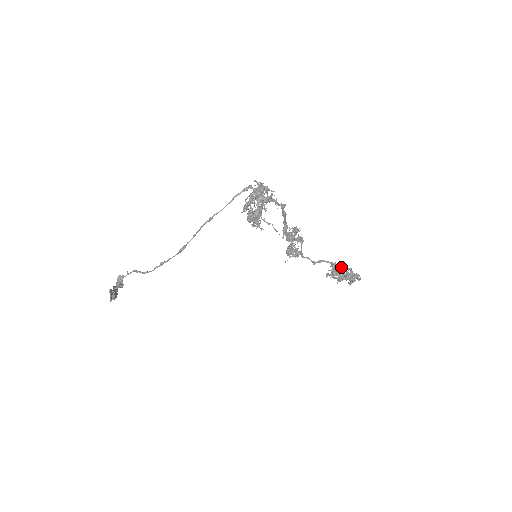
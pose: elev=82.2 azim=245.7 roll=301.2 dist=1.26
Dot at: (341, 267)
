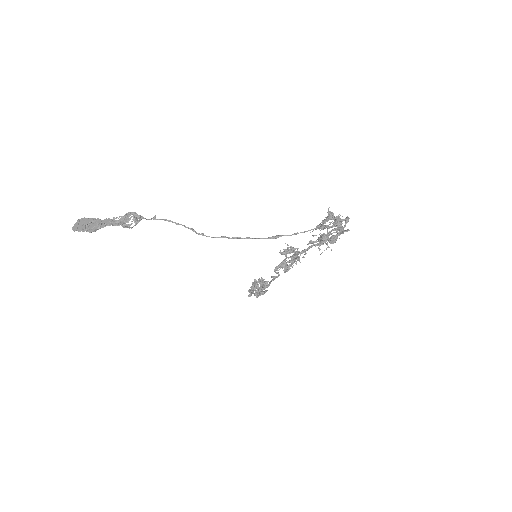
Dot at: occluded
